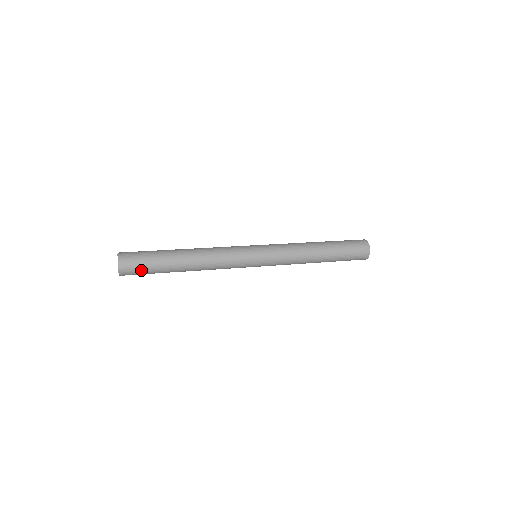
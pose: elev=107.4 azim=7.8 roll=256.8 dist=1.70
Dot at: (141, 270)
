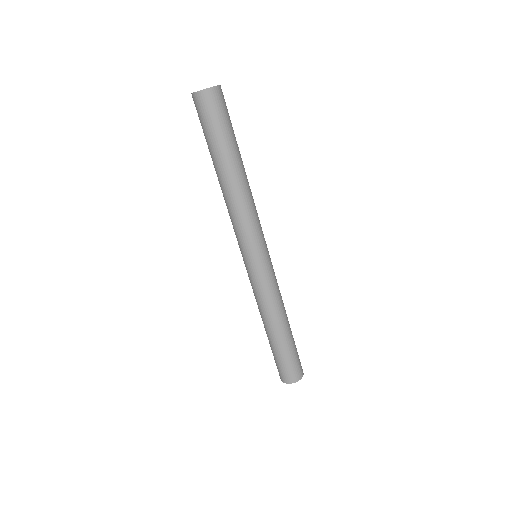
Dot at: (213, 118)
